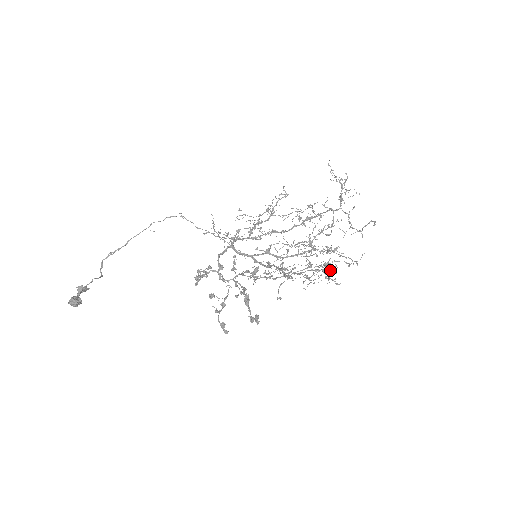
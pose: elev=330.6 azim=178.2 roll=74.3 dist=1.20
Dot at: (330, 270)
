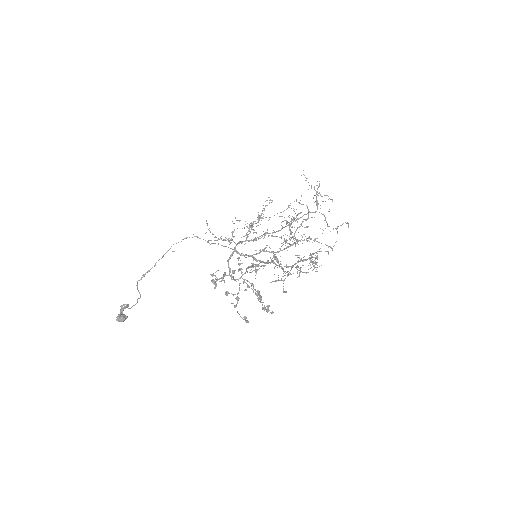
Dot at: (313, 257)
